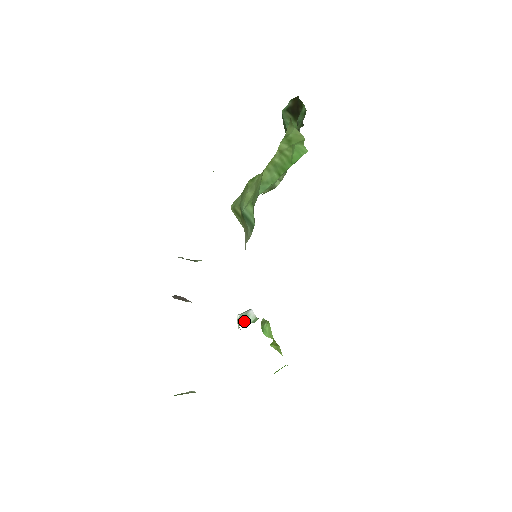
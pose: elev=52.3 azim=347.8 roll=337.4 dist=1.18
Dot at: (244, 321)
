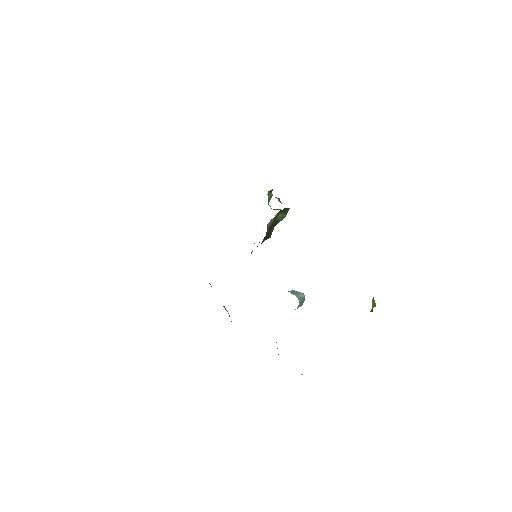
Dot at: occluded
